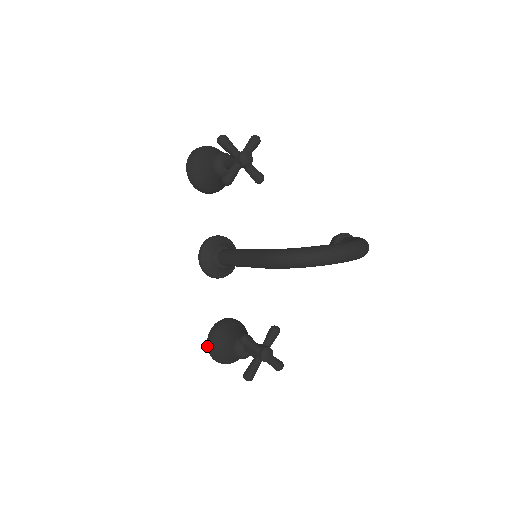
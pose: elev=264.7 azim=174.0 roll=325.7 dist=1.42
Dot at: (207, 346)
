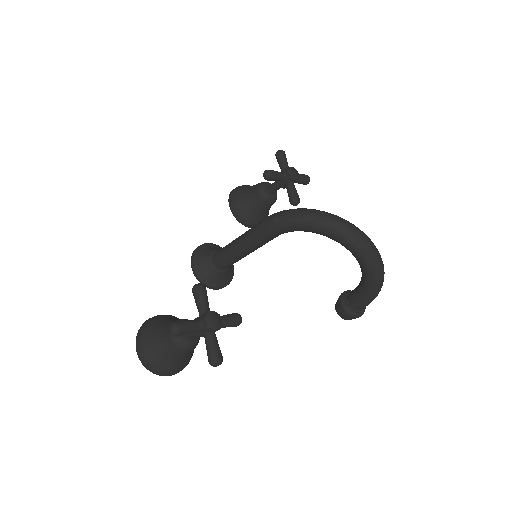
Dot at: (141, 326)
